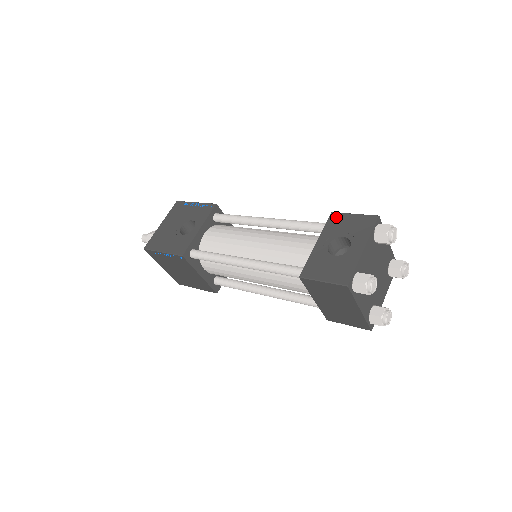
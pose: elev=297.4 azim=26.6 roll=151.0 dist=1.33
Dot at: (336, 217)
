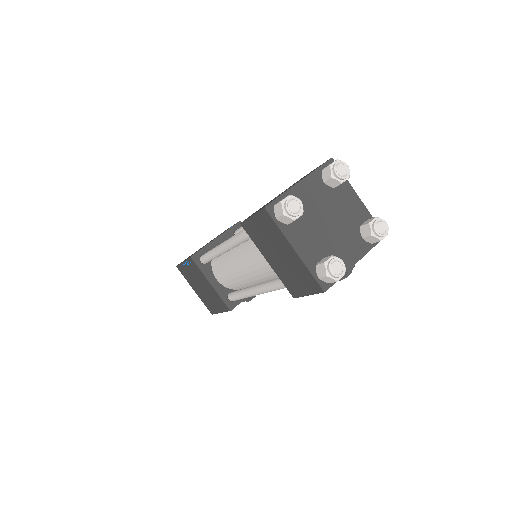
Dot at: occluded
